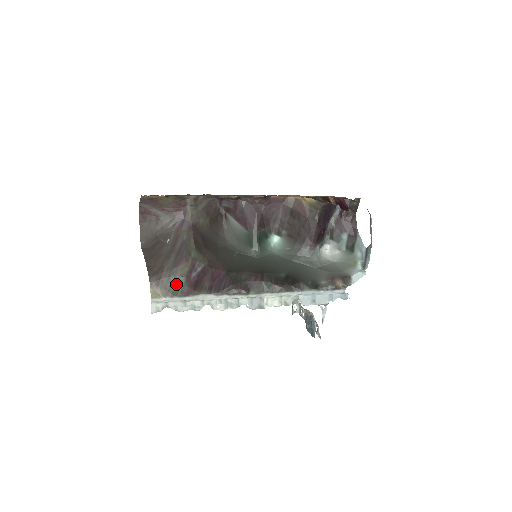
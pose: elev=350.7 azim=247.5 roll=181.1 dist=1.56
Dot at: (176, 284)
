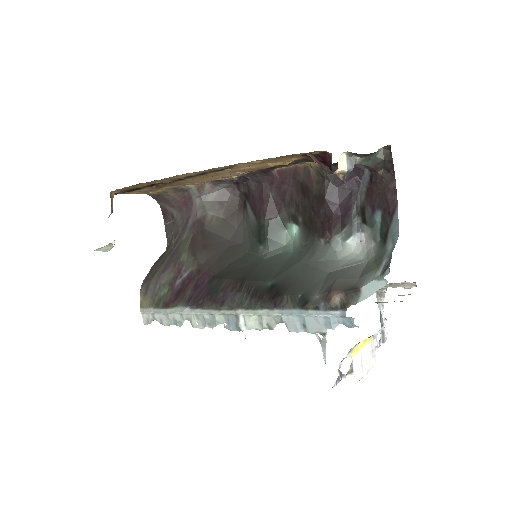
Dot at: (161, 293)
